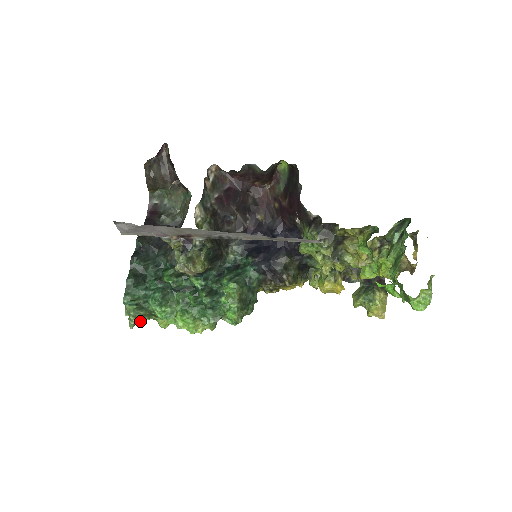
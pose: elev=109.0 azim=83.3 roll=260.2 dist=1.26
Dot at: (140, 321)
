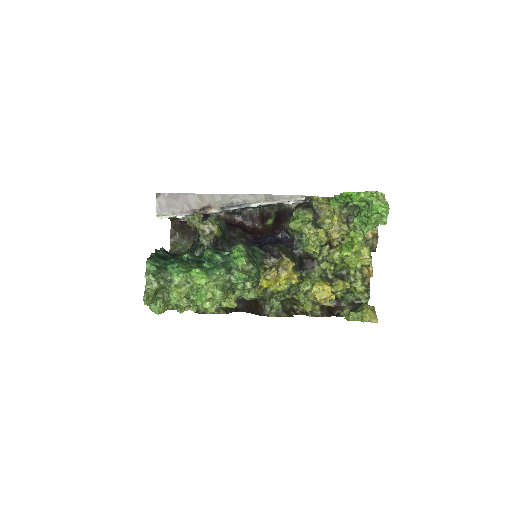
Dot at: (157, 281)
